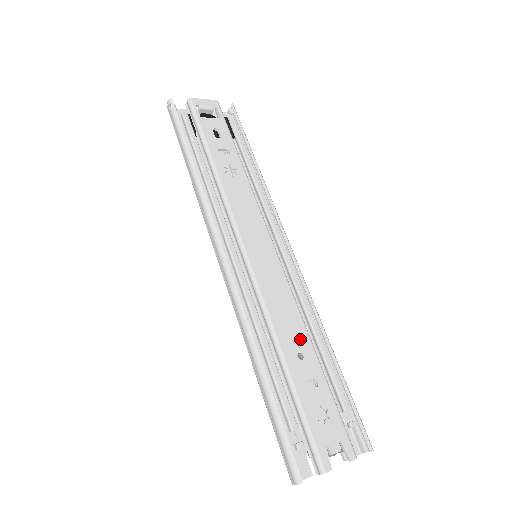
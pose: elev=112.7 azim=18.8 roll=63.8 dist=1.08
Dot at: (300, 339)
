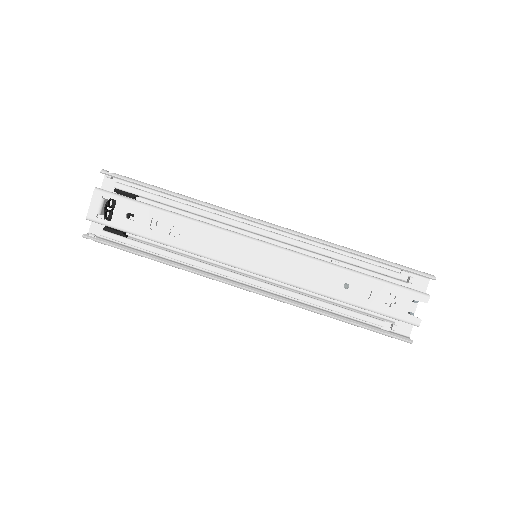
Dot at: (335, 277)
